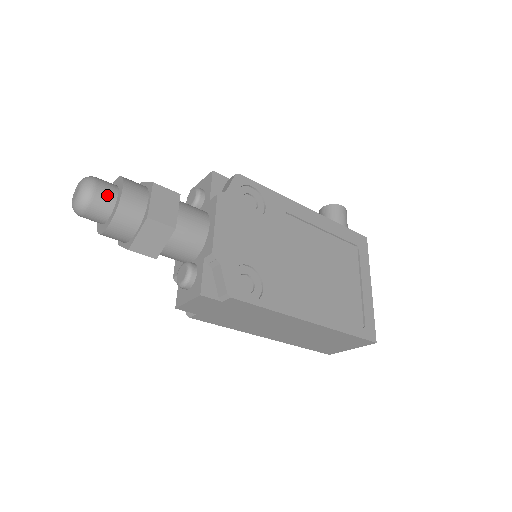
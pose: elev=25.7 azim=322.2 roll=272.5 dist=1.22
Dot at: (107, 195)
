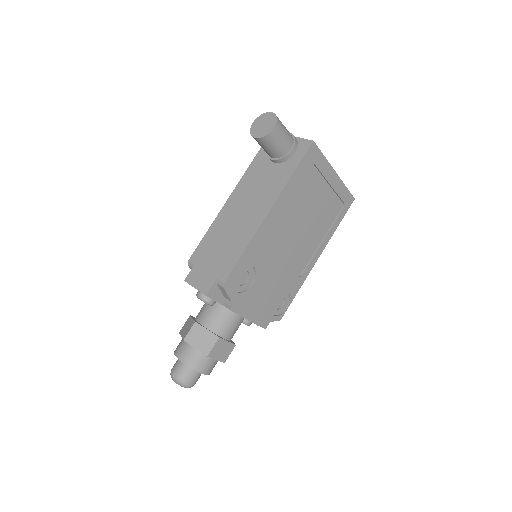
Dot at: (197, 377)
